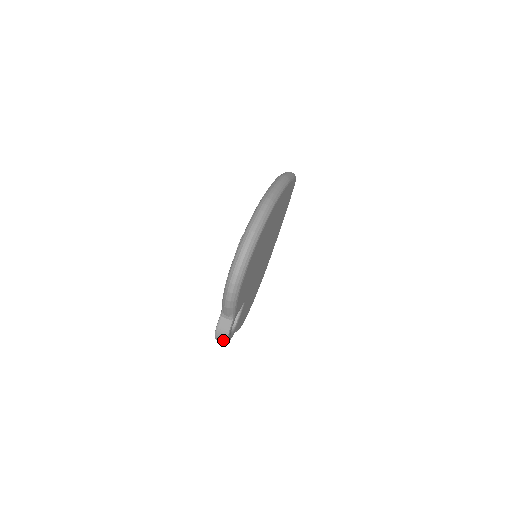
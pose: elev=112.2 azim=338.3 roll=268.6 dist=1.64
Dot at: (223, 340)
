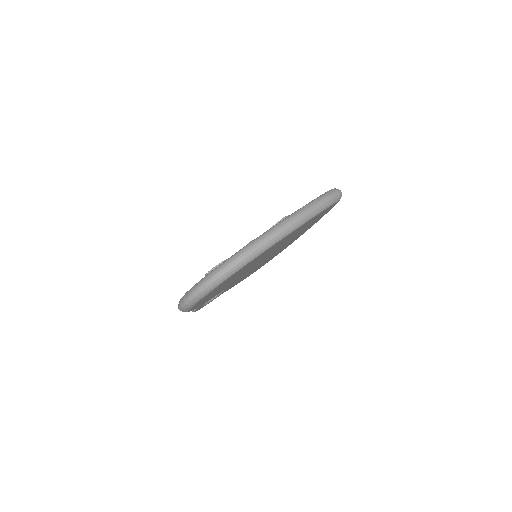
Dot at: occluded
